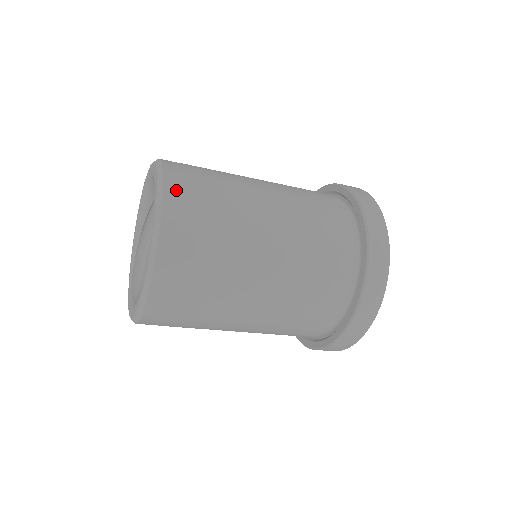
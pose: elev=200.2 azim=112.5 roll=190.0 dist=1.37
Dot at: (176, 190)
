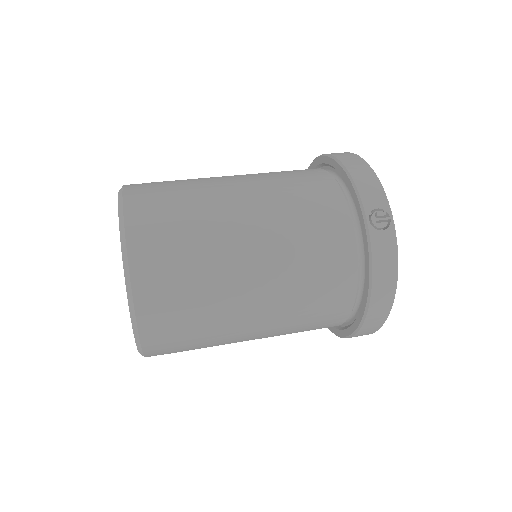
Dot at: (155, 347)
